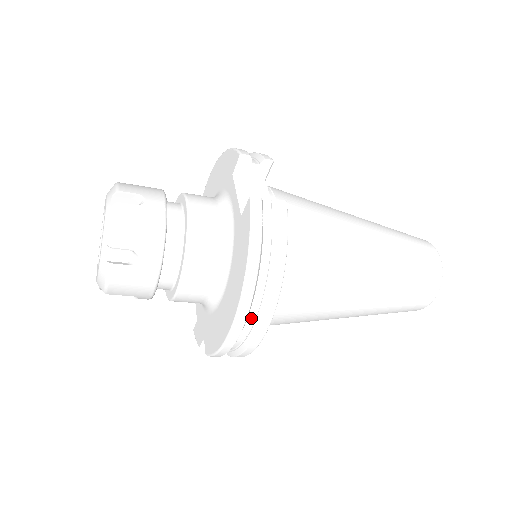
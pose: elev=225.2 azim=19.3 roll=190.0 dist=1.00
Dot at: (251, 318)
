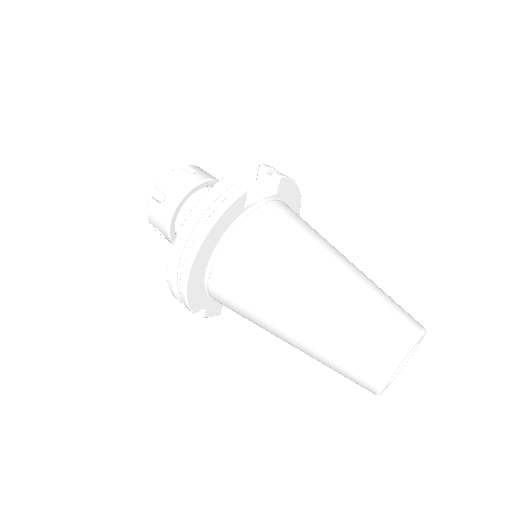
Dot at: (184, 259)
